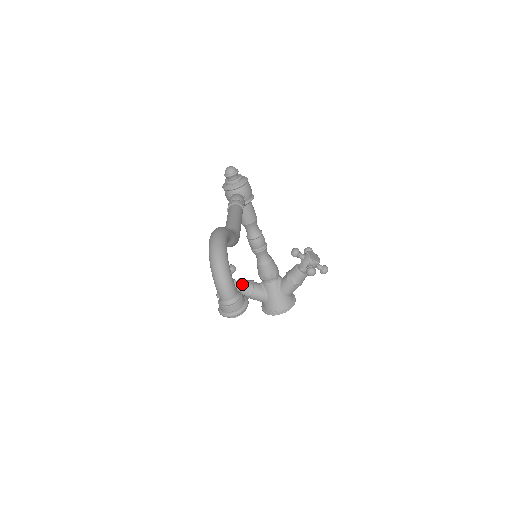
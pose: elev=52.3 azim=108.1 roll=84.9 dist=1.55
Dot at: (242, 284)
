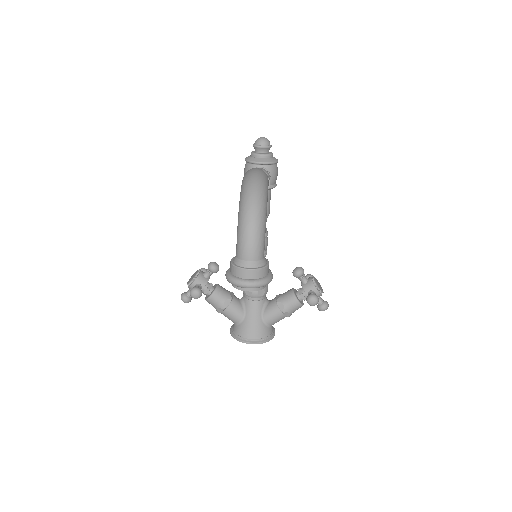
Dot at: (219, 291)
